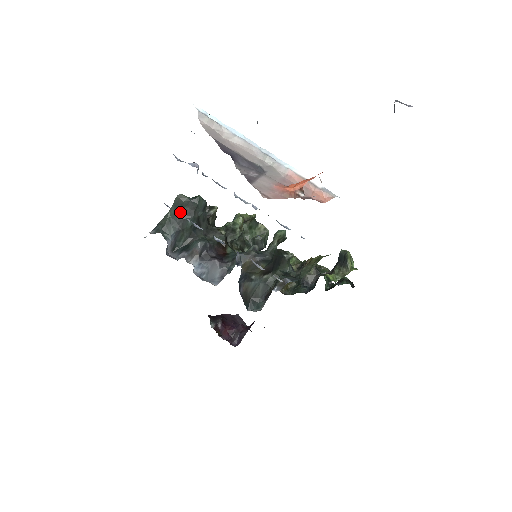
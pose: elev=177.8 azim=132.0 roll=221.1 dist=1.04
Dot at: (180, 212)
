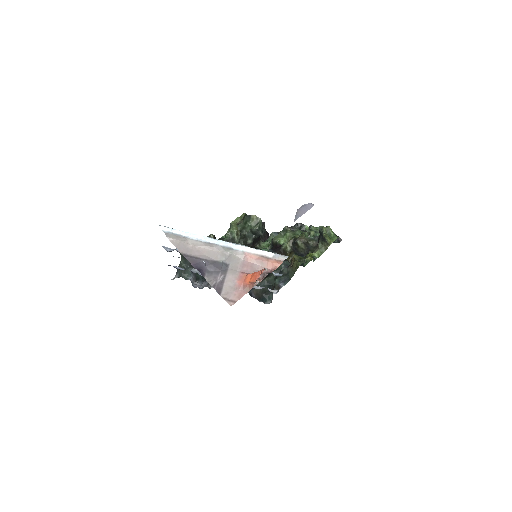
Dot at: occluded
